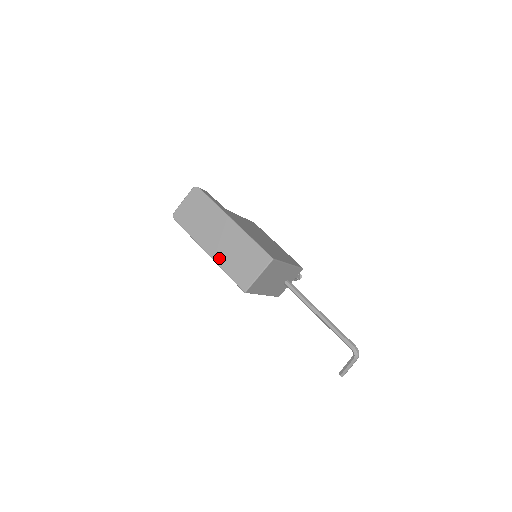
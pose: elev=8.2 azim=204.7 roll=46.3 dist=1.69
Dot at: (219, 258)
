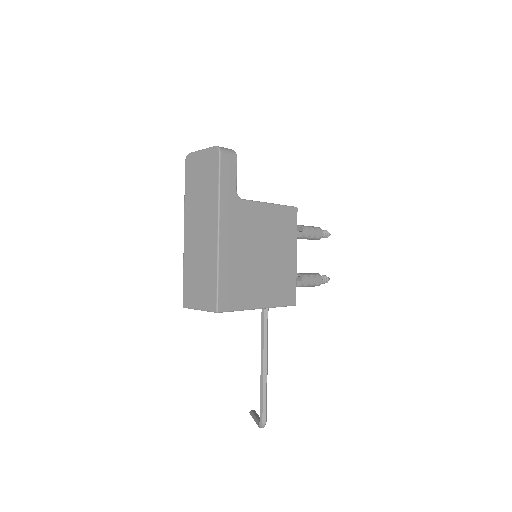
Dot at: (187, 251)
